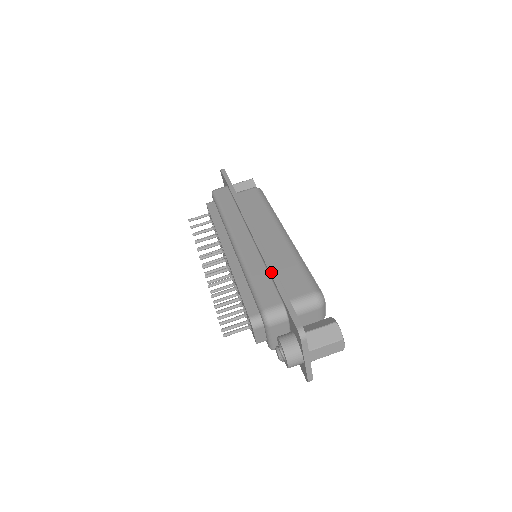
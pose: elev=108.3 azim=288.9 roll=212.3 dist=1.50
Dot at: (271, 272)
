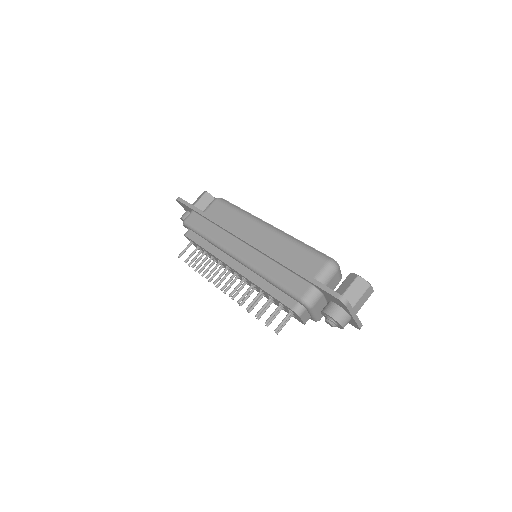
Dot at: (286, 266)
